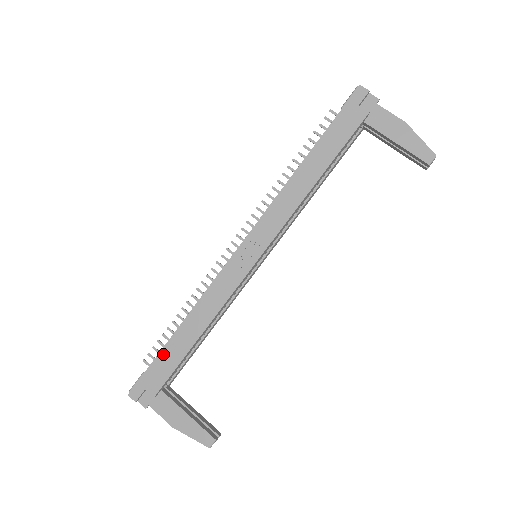
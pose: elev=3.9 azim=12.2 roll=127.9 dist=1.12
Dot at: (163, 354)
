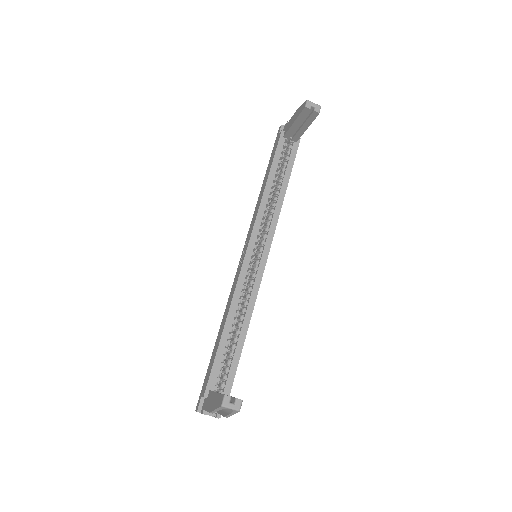
Dot at: (210, 361)
